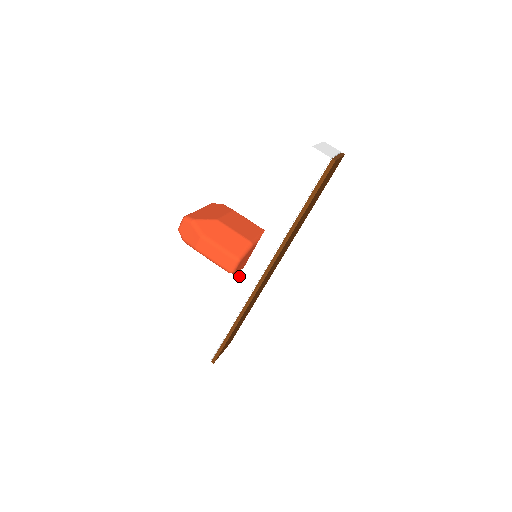
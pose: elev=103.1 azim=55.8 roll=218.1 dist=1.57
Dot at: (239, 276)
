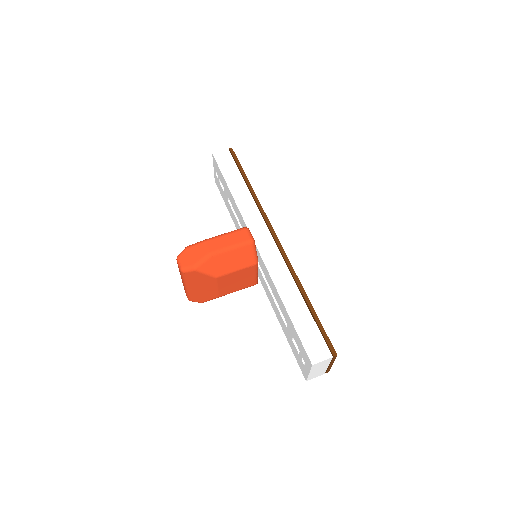
Dot at: (262, 258)
